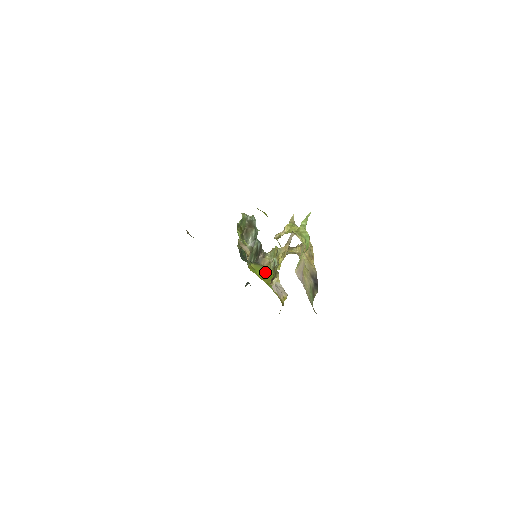
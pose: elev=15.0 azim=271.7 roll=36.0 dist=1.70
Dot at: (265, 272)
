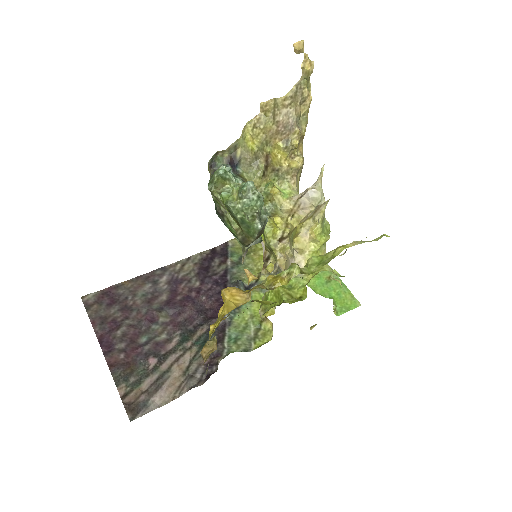
Dot at: occluded
